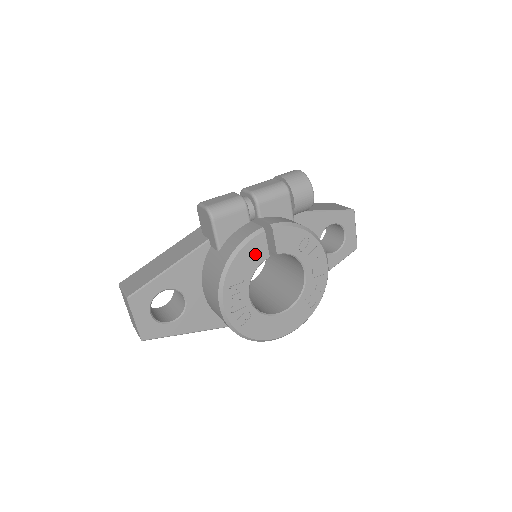
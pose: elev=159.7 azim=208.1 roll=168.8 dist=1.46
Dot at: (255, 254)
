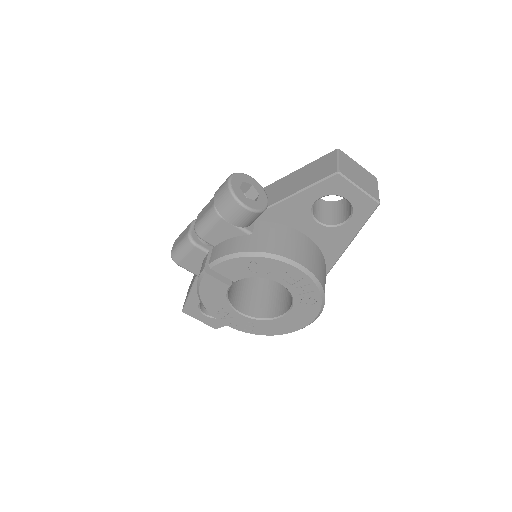
Dot at: (215, 289)
